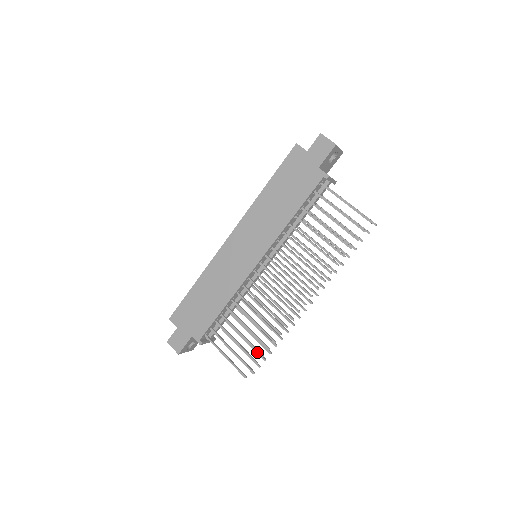
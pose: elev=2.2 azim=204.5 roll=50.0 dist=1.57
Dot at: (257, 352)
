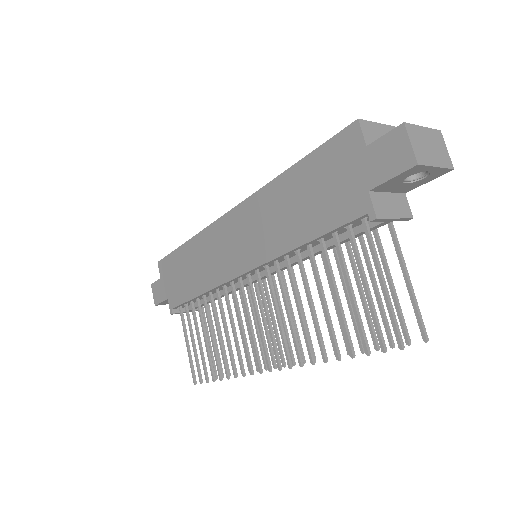
Dot at: occluded
